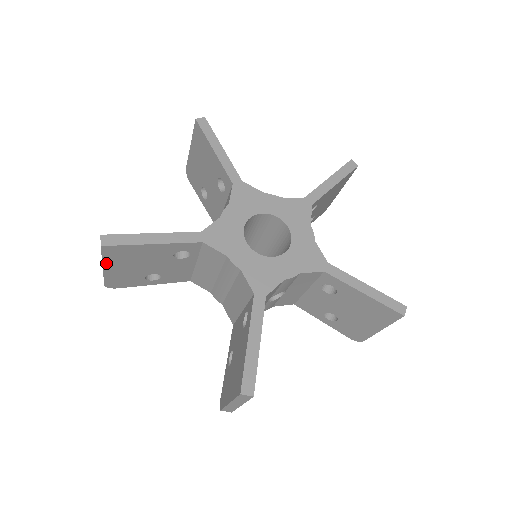
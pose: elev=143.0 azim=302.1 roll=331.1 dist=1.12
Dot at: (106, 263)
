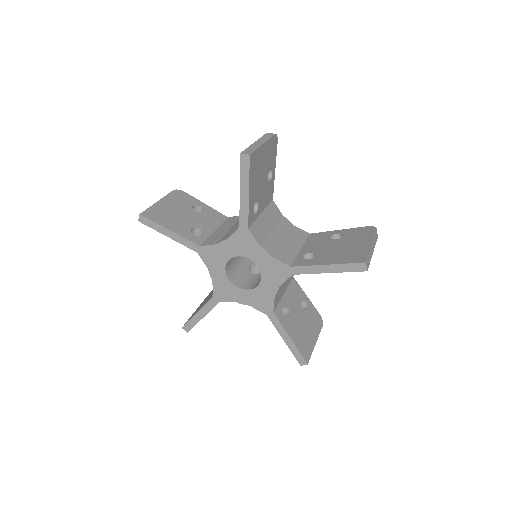
Dot at: occluded
